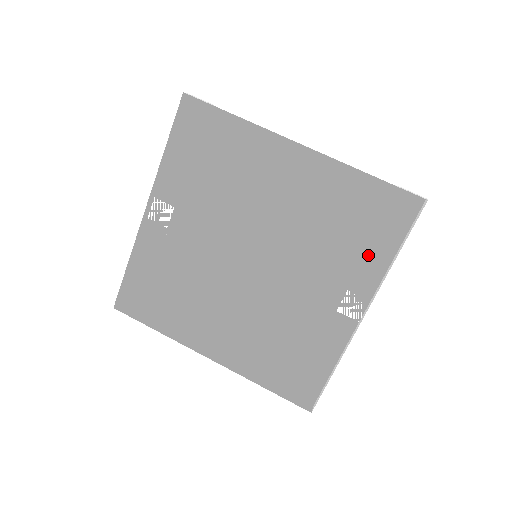
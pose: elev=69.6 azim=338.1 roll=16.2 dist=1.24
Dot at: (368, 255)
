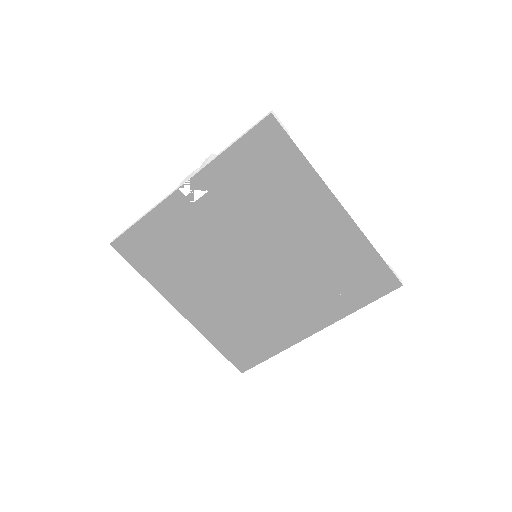
Dot at: (341, 295)
